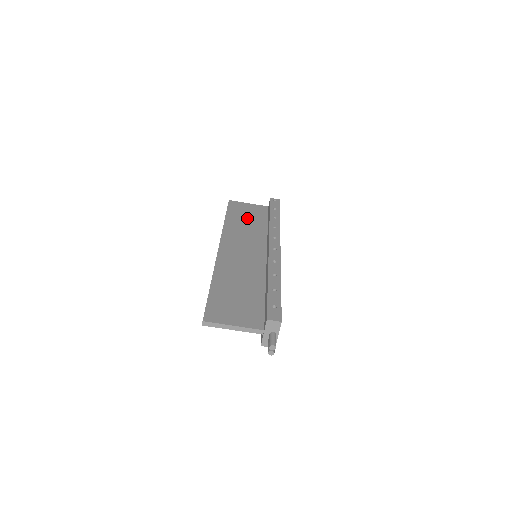
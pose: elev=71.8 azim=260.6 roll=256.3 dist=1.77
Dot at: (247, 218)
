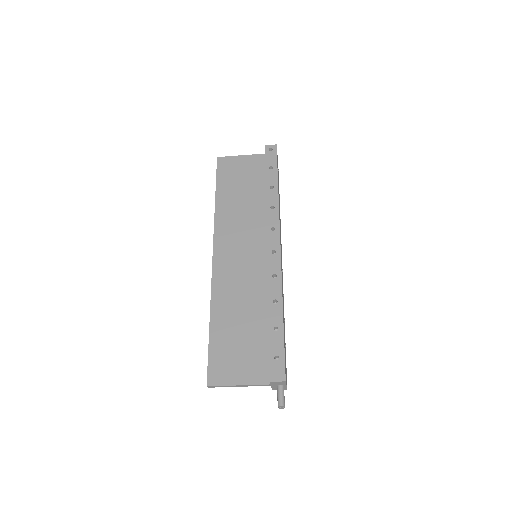
Dot at: (241, 187)
